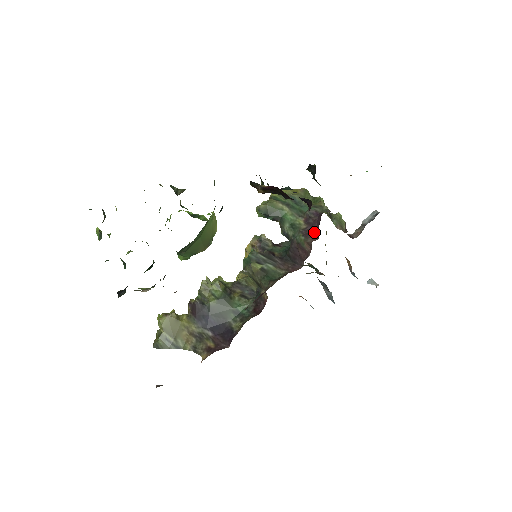
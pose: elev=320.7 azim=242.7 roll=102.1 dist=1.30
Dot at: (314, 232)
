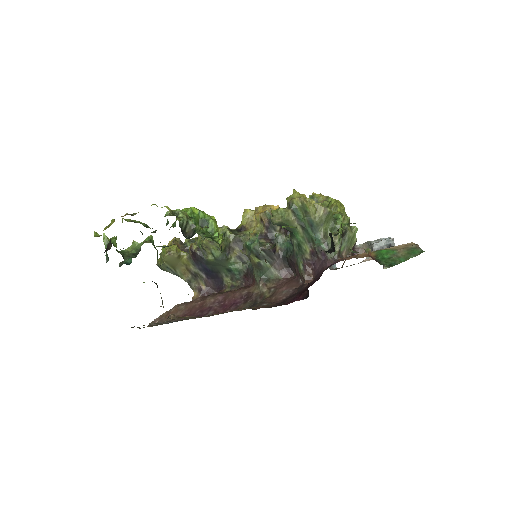
Dot at: (313, 271)
